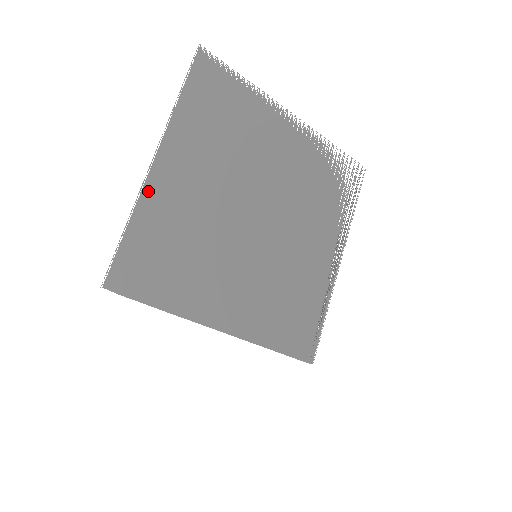
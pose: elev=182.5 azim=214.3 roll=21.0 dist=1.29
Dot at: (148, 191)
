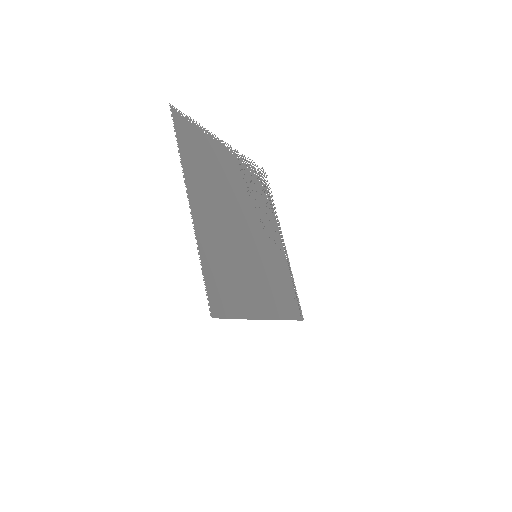
Dot at: (198, 231)
